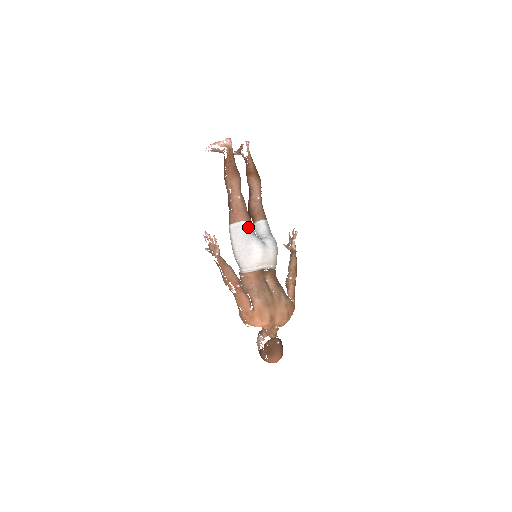
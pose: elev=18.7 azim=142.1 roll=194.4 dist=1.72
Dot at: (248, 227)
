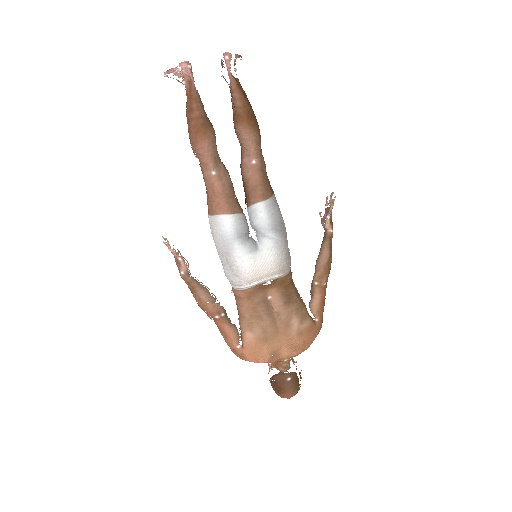
Dot at: (230, 224)
